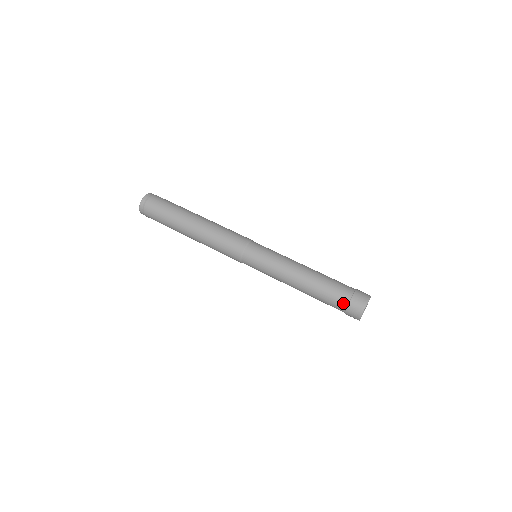
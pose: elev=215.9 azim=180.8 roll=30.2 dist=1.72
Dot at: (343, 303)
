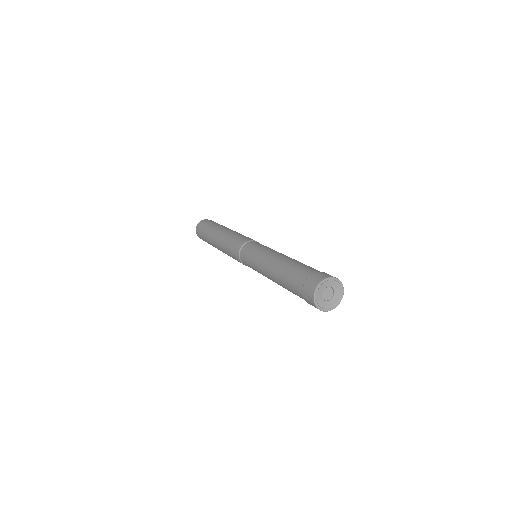
Dot at: (304, 277)
